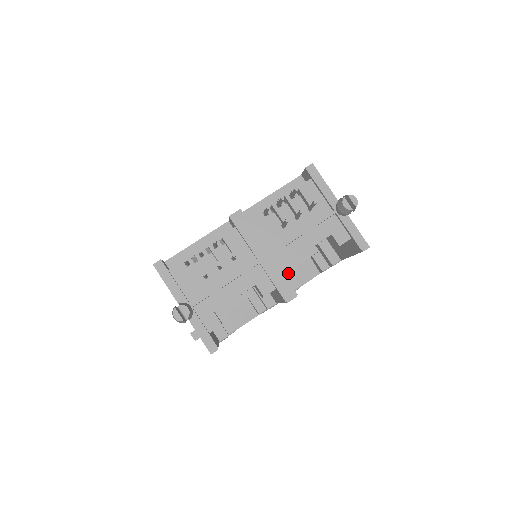
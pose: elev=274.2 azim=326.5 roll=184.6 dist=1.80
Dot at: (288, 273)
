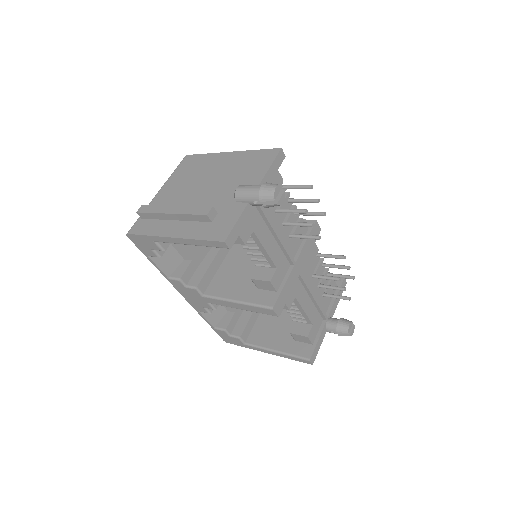
Dot at: (288, 298)
